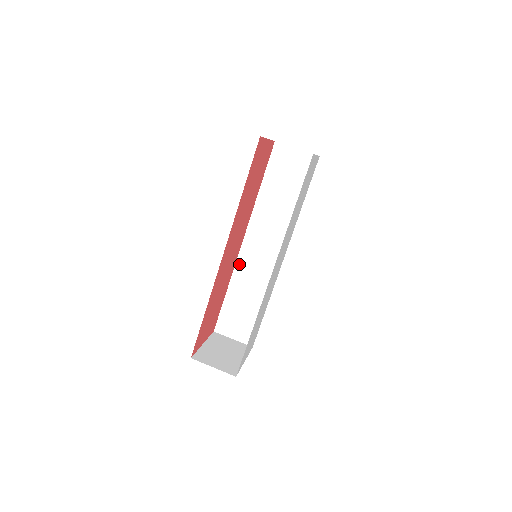
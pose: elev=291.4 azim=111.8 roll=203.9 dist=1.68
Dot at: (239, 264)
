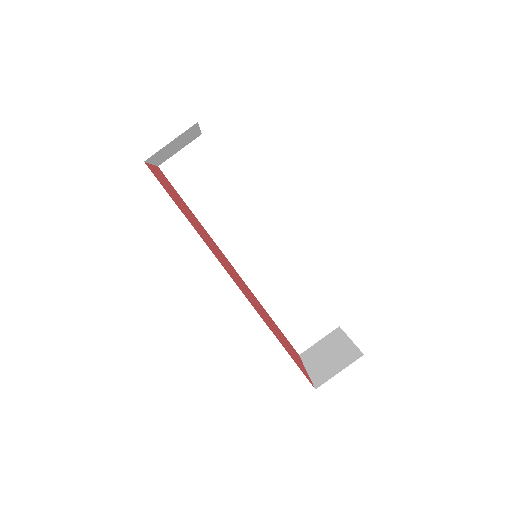
Dot at: (251, 284)
